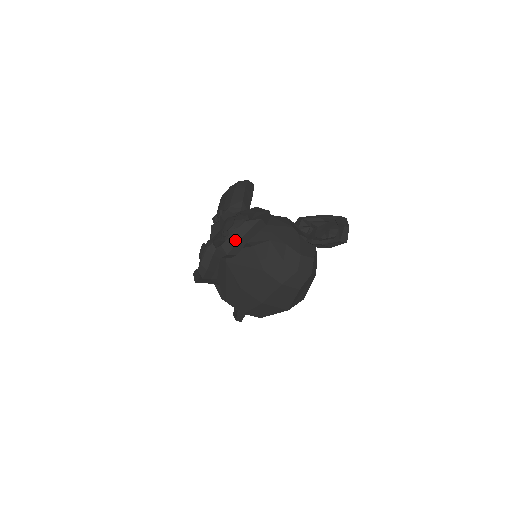
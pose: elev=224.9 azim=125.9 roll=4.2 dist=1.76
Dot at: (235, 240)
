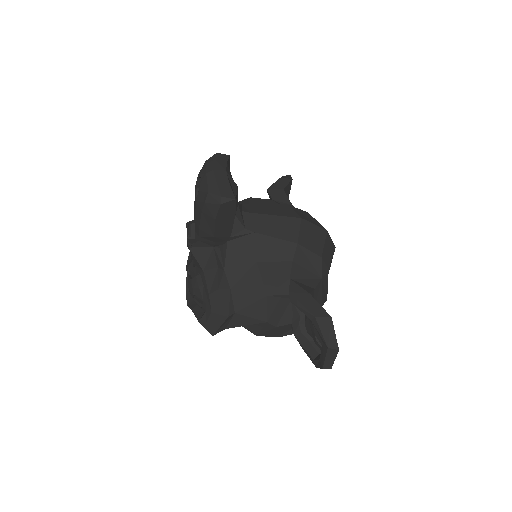
Dot at: occluded
